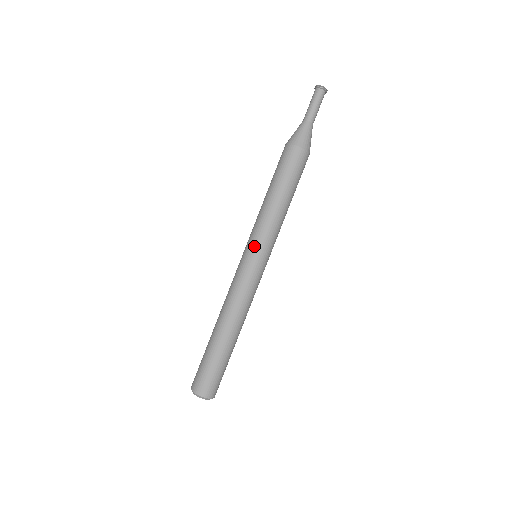
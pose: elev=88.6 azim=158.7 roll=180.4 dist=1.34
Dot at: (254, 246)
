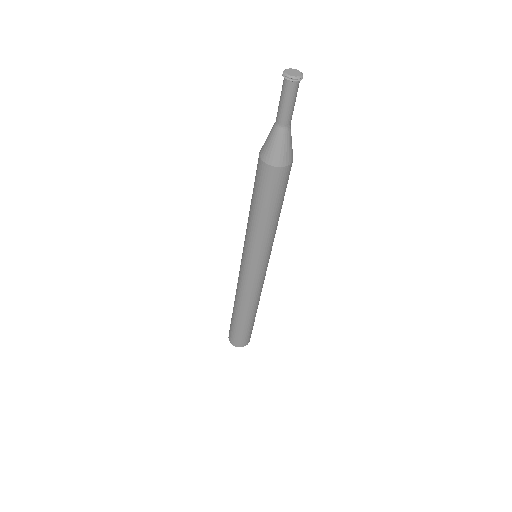
Dot at: (253, 260)
